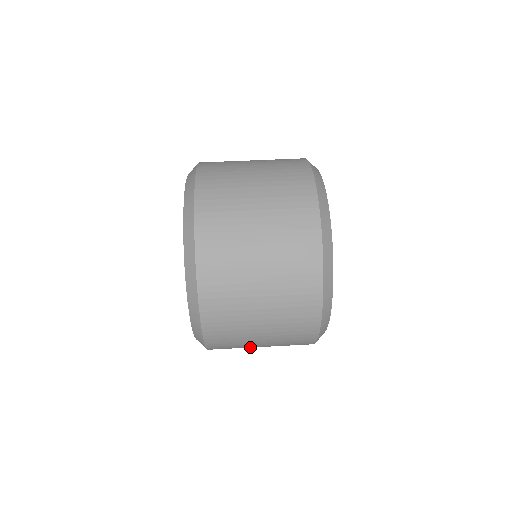
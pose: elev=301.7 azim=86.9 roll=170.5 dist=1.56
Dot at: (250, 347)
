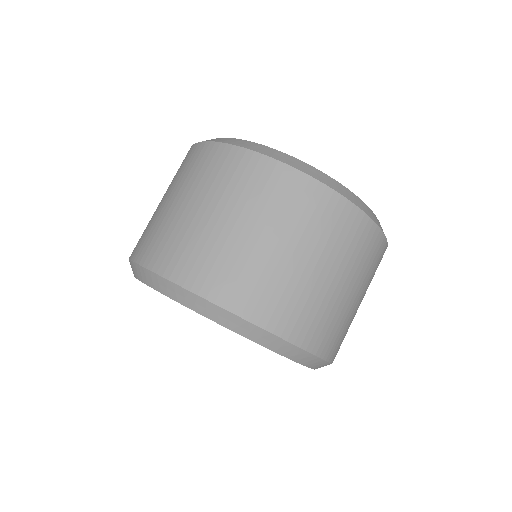
Dot at: occluded
